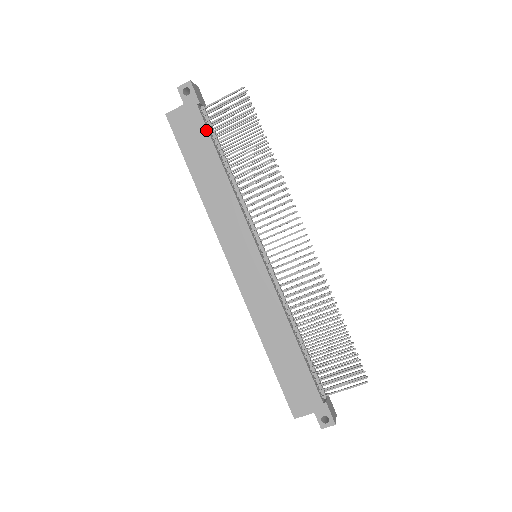
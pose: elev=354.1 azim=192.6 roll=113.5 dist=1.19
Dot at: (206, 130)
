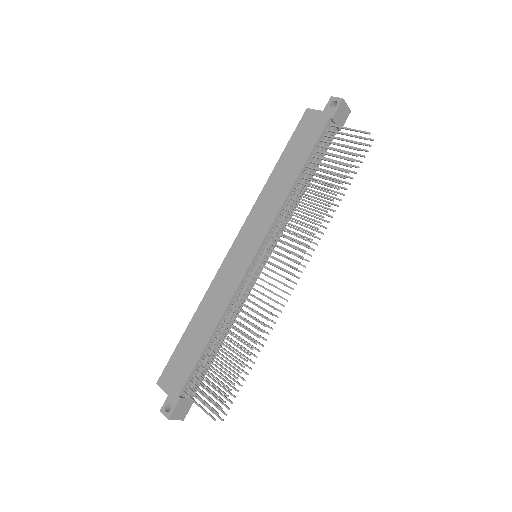
Dot at: (316, 140)
